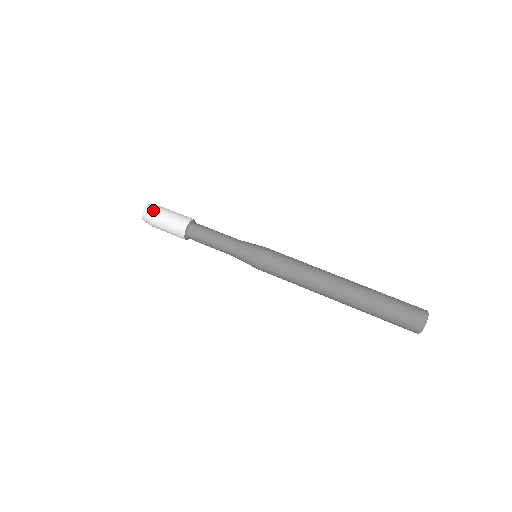
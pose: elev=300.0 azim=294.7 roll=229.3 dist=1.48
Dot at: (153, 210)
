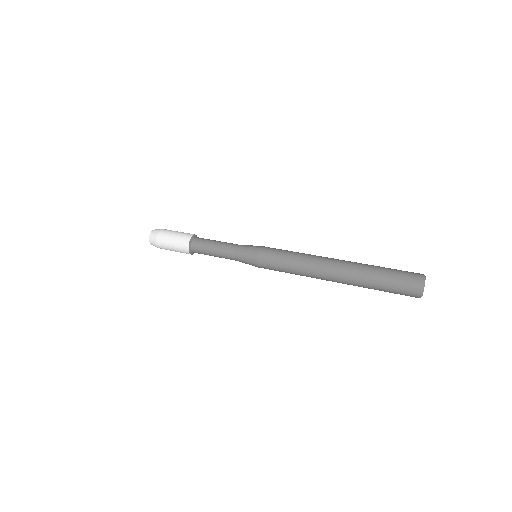
Dot at: (162, 229)
